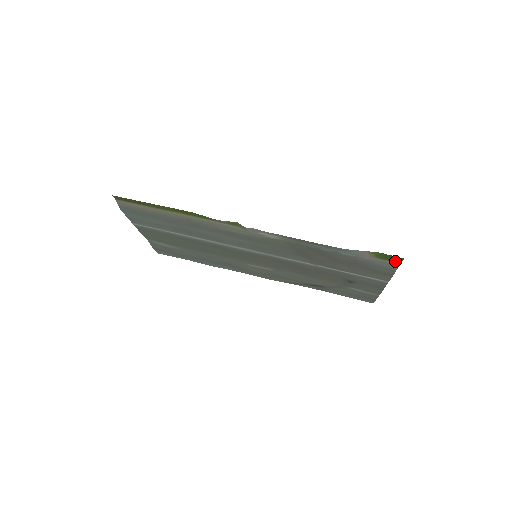
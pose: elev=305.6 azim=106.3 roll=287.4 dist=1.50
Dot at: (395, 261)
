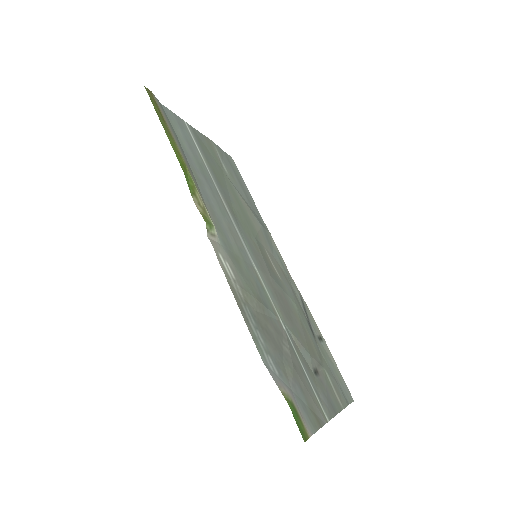
Dot at: (305, 429)
